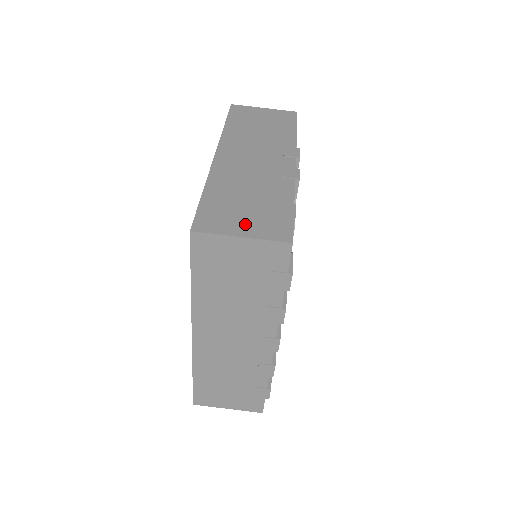
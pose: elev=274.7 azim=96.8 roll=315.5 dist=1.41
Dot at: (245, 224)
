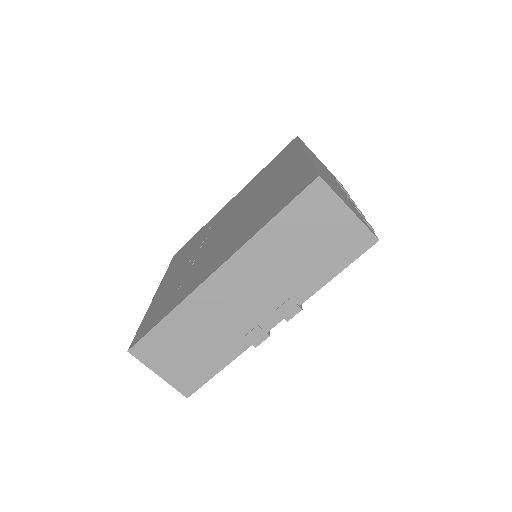
Dot at: (170, 367)
